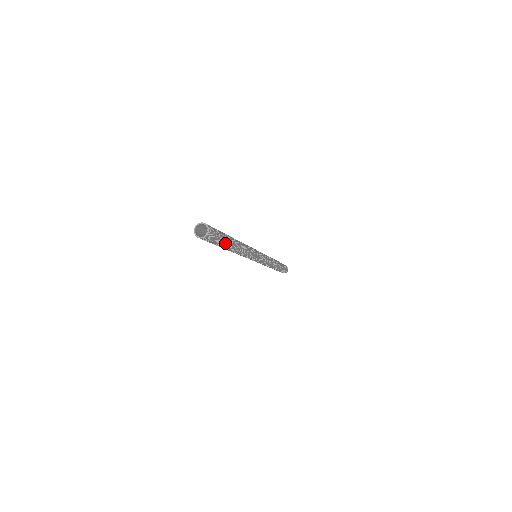
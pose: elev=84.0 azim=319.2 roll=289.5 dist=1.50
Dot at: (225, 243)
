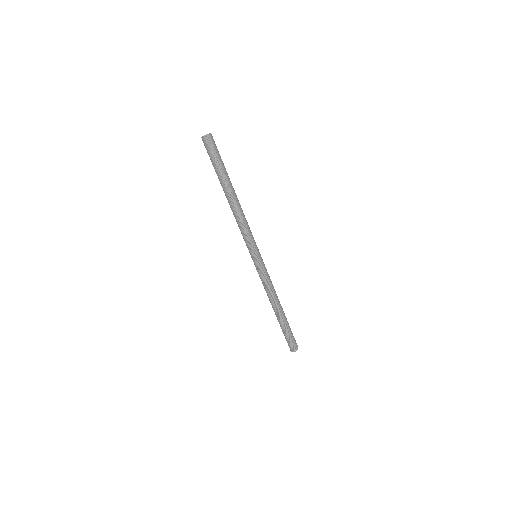
Dot at: (221, 172)
